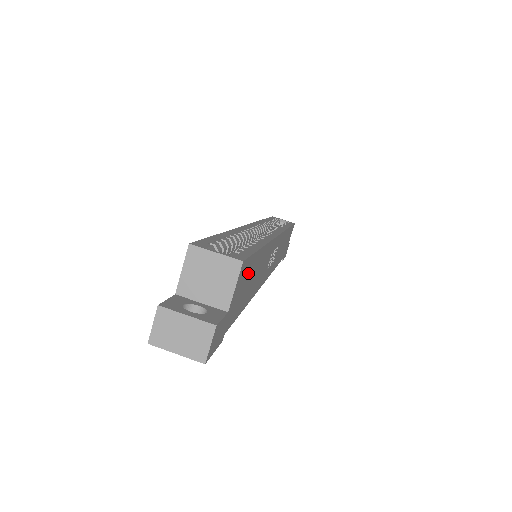
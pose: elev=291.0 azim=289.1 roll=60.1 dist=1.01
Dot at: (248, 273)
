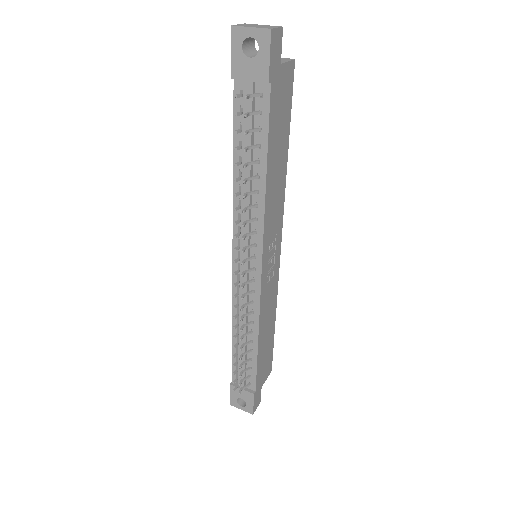
Dot at: (285, 109)
